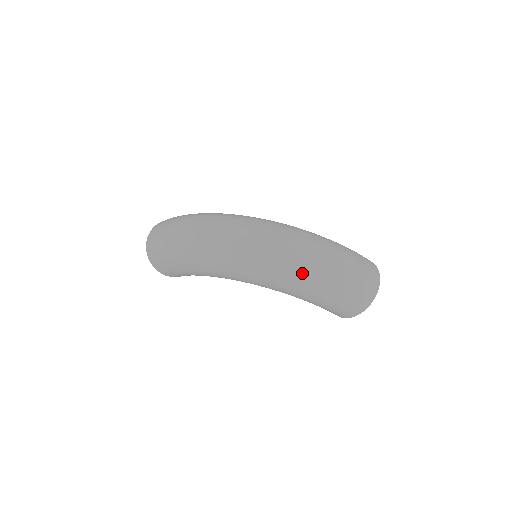
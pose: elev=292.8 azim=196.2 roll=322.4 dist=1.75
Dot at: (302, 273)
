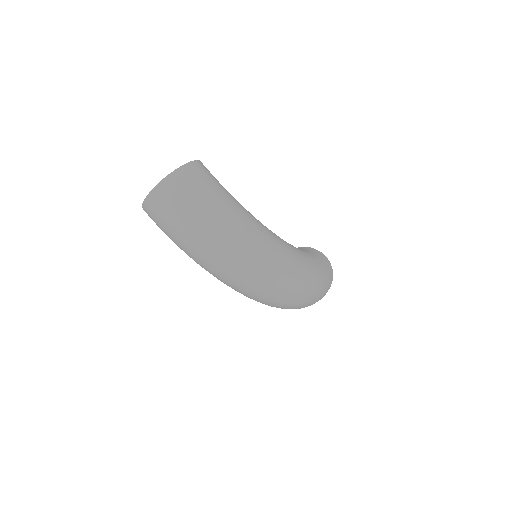
Dot at: occluded
